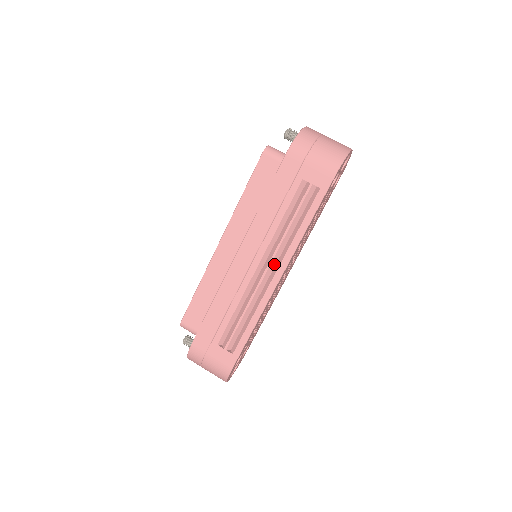
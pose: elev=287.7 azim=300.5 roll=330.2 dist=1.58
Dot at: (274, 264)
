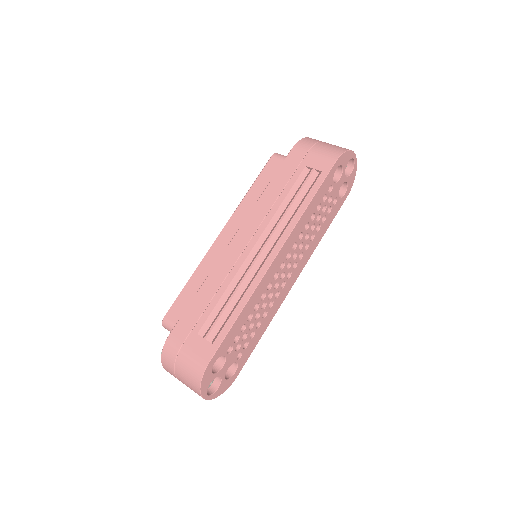
Dot at: (271, 245)
